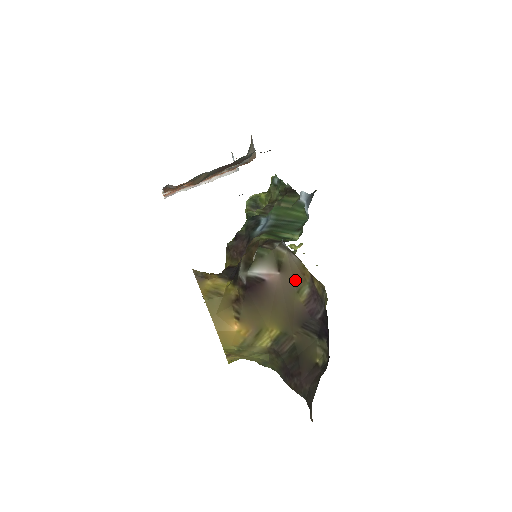
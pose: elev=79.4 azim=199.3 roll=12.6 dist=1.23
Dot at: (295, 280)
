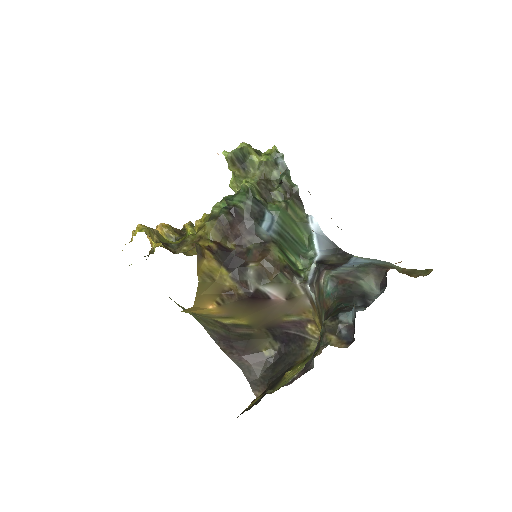
Dot at: (293, 310)
